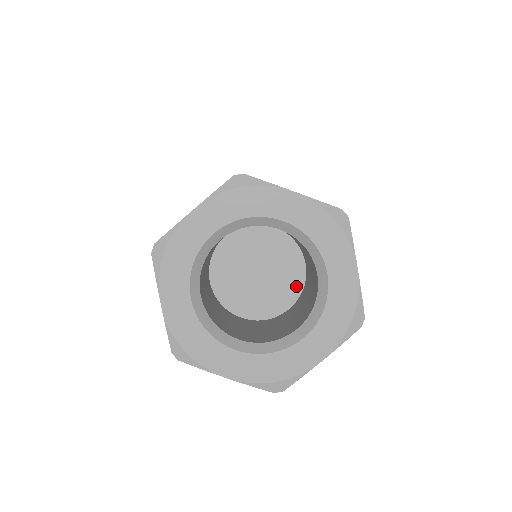
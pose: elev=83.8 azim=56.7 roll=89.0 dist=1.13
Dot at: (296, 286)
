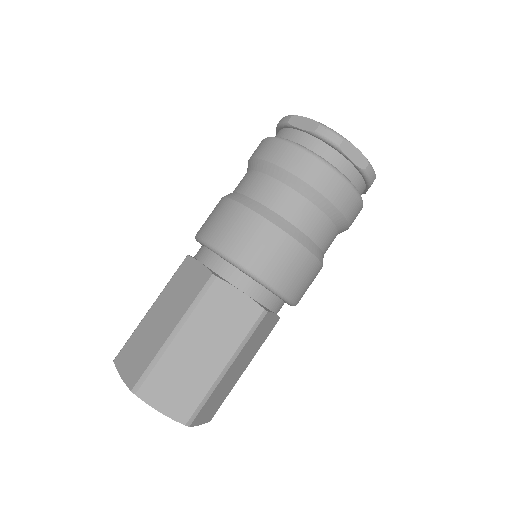
Dot at: occluded
